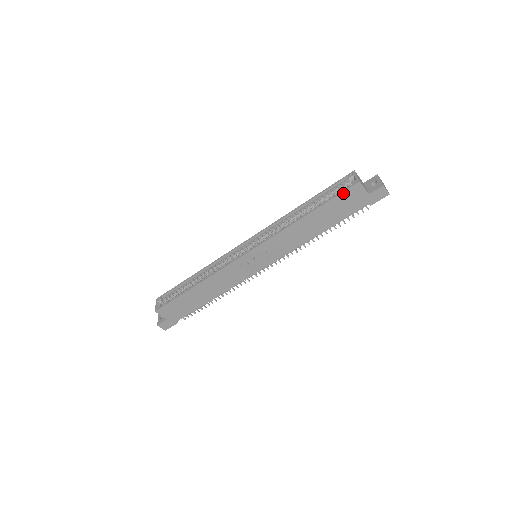
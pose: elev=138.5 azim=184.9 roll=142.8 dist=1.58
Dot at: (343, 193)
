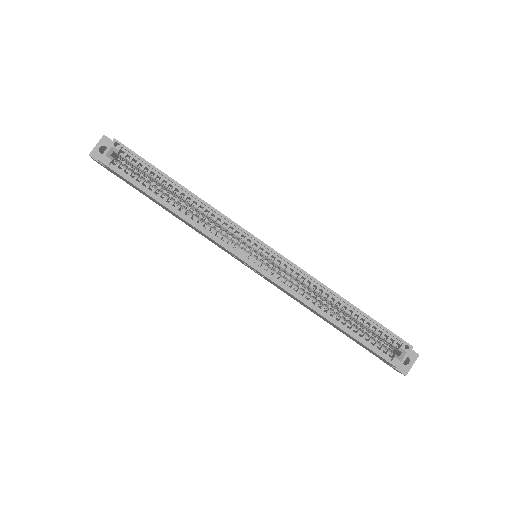
Dot at: (378, 354)
